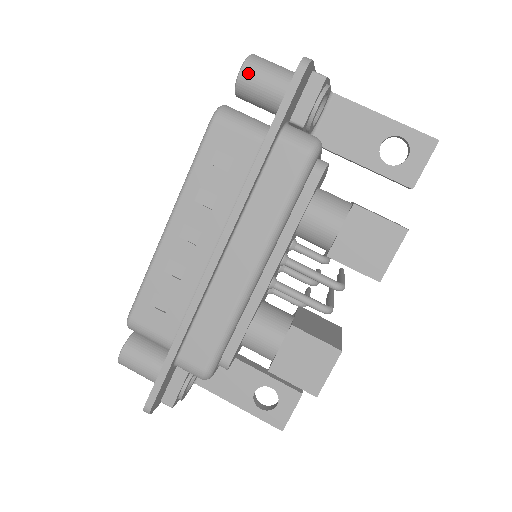
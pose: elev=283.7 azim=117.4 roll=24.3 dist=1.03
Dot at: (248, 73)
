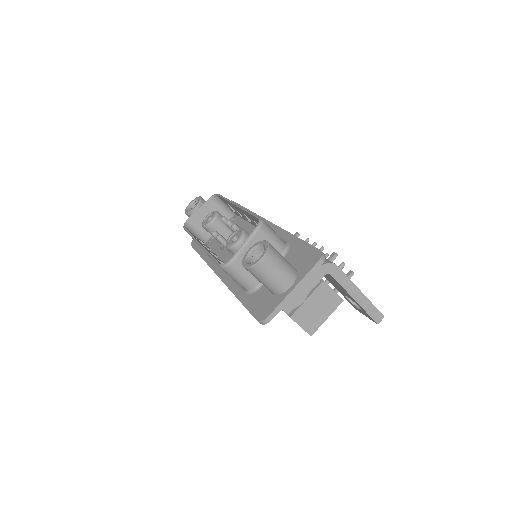
Dot at: occluded
